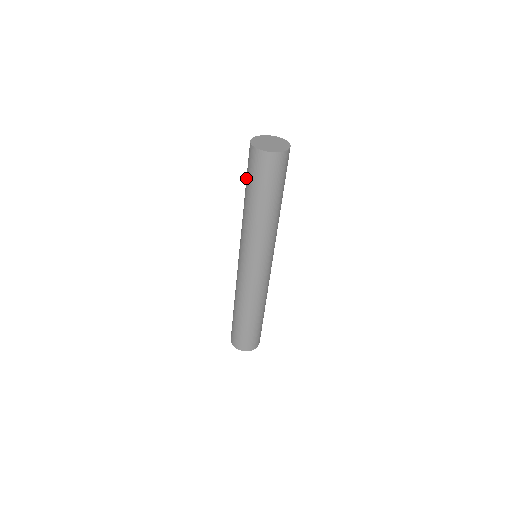
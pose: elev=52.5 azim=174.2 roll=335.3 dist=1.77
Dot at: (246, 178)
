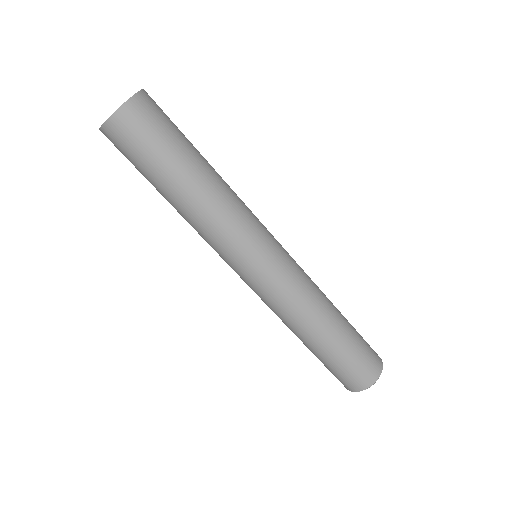
Dot at: occluded
